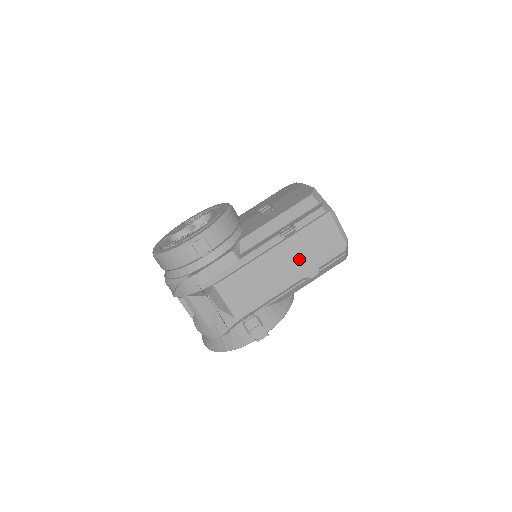
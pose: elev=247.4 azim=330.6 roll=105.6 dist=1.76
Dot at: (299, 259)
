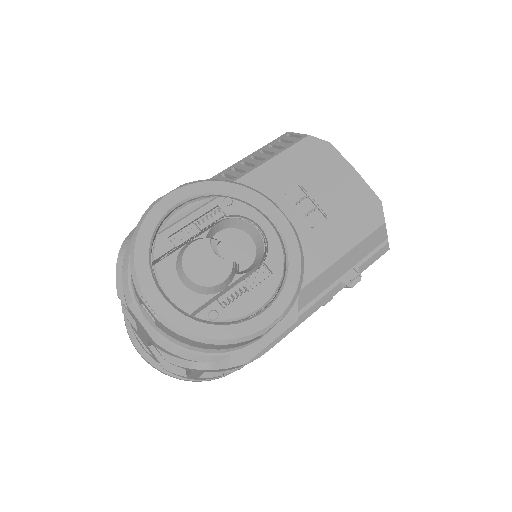
Dot at: occluded
